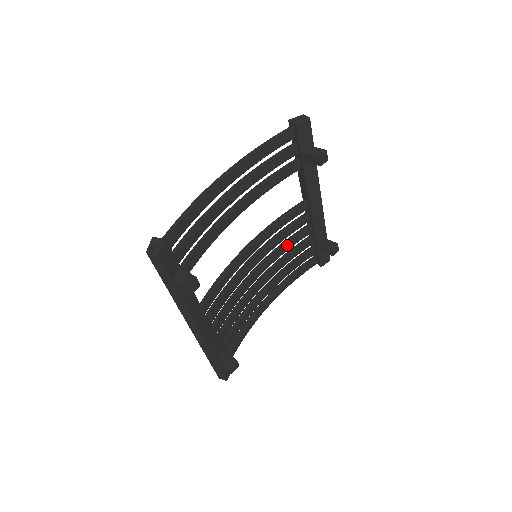
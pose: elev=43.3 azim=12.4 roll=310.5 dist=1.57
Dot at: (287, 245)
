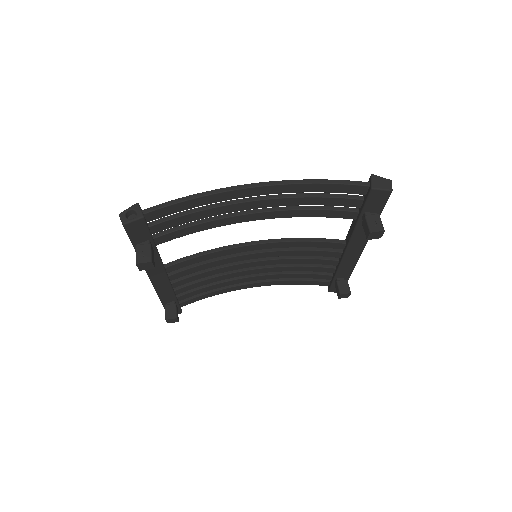
Dot at: (302, 260)
